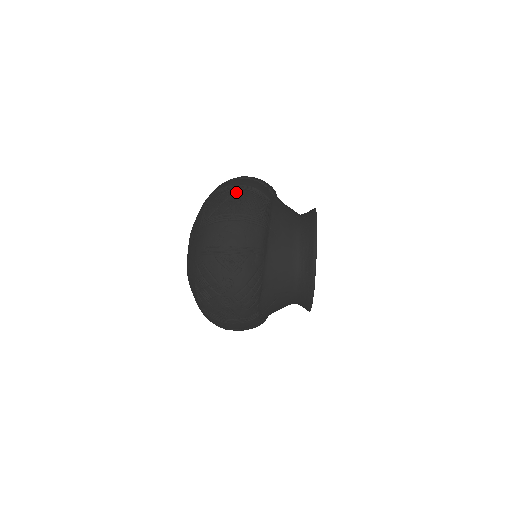
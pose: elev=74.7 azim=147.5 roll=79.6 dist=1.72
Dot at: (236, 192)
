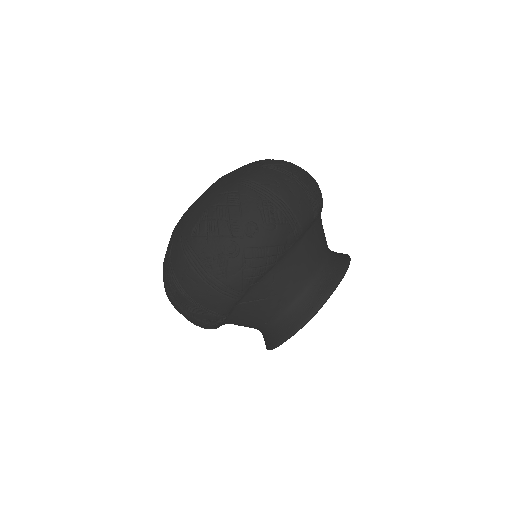
Dot at: occluded
